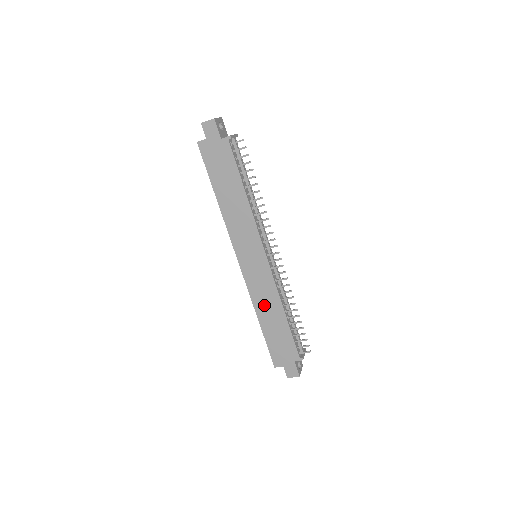
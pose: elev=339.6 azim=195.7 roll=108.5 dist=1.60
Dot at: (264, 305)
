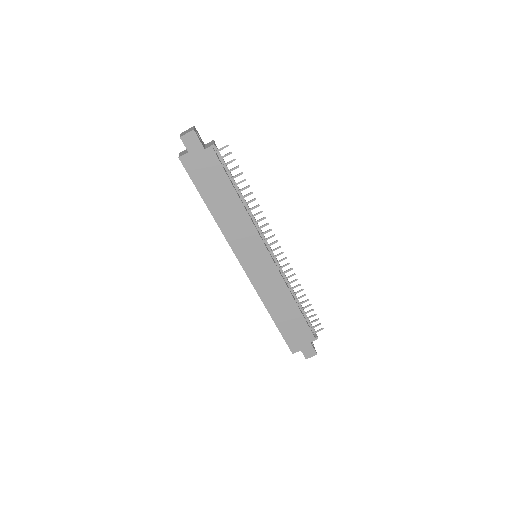
Dot at: (274, 300)
